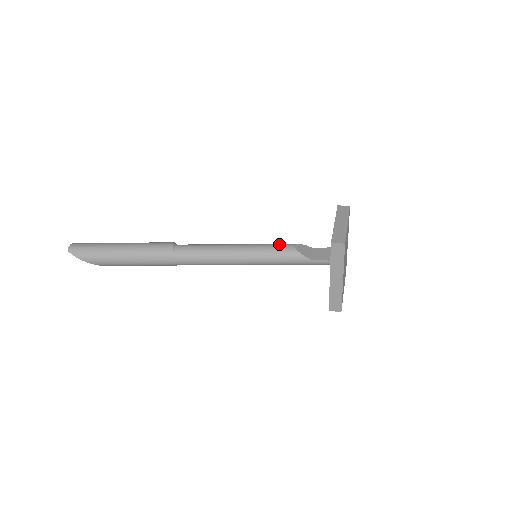
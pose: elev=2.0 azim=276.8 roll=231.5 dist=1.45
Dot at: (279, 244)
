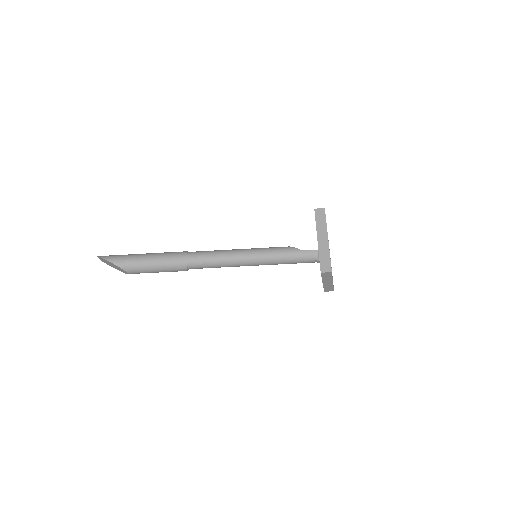
Dot at: occluded
